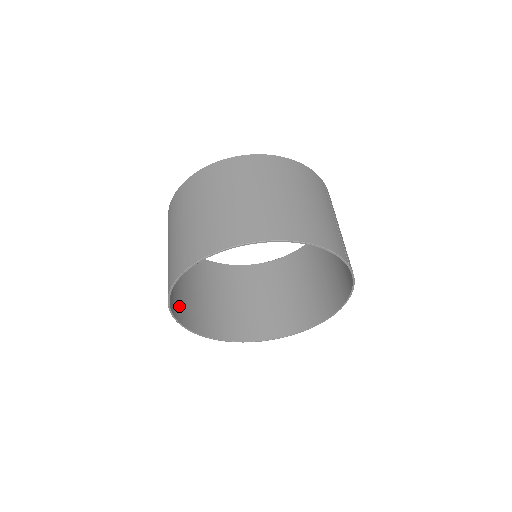
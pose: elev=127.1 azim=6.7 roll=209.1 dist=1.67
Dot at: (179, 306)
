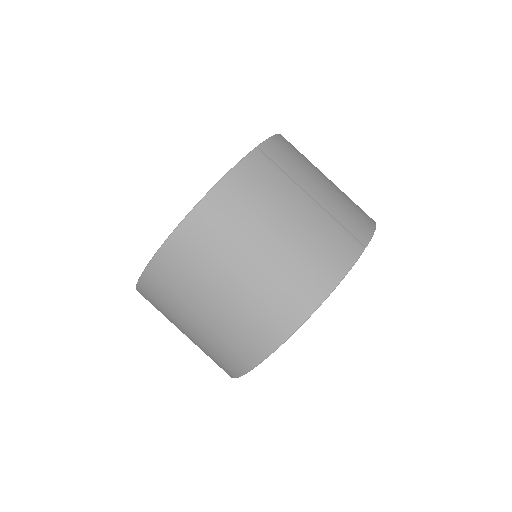
Dot at: occluded
